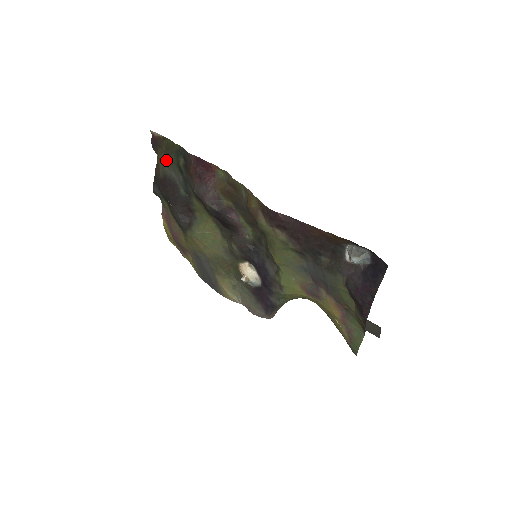
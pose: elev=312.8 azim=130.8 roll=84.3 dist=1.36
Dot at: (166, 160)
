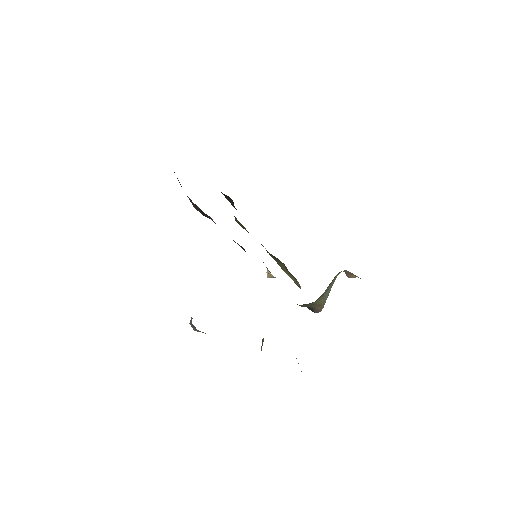
Dot at: occluded
